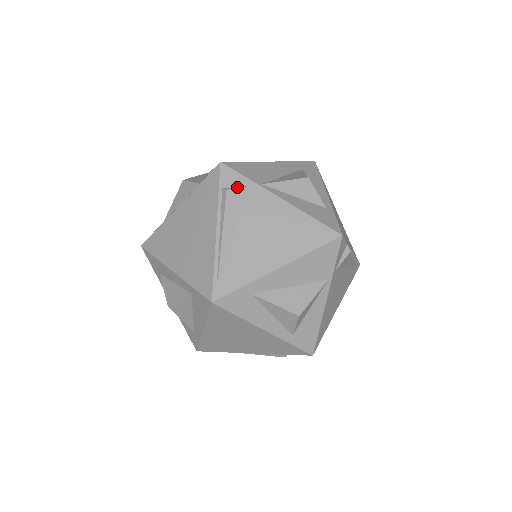
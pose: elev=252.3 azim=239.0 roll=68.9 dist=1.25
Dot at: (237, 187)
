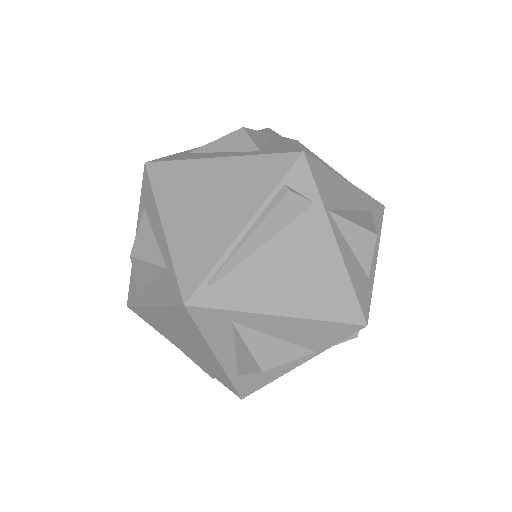
Dot at: (301, 195)
